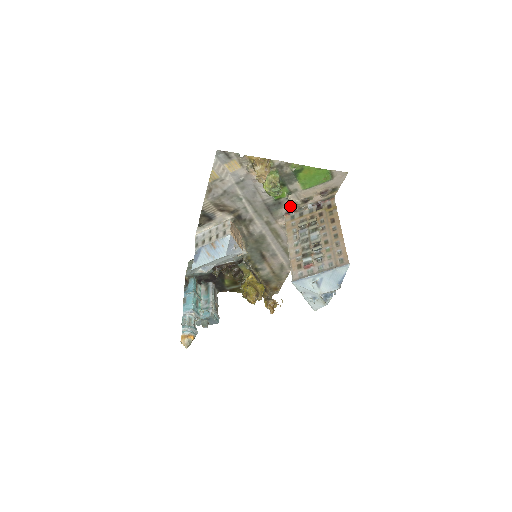
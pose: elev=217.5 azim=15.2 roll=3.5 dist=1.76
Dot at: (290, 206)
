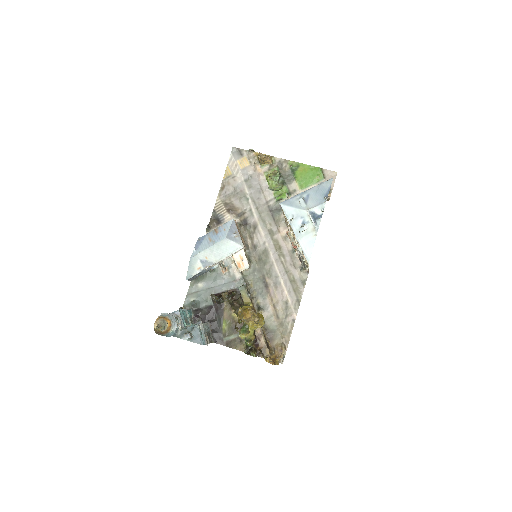
Dot at: occluded
